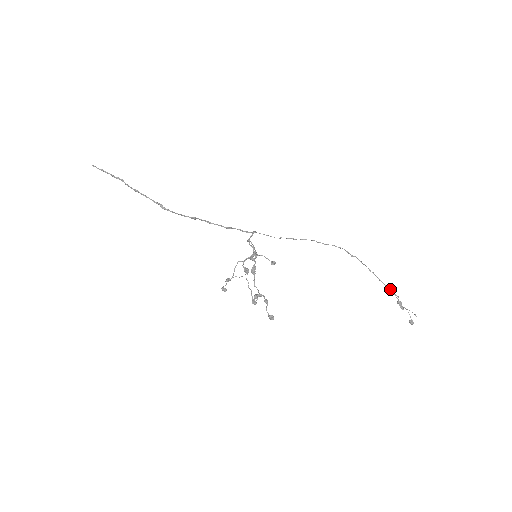
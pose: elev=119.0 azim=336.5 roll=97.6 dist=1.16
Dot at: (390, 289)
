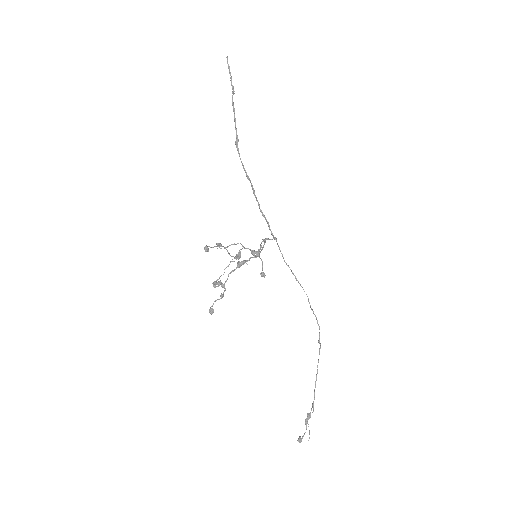
Dot at: occluded
